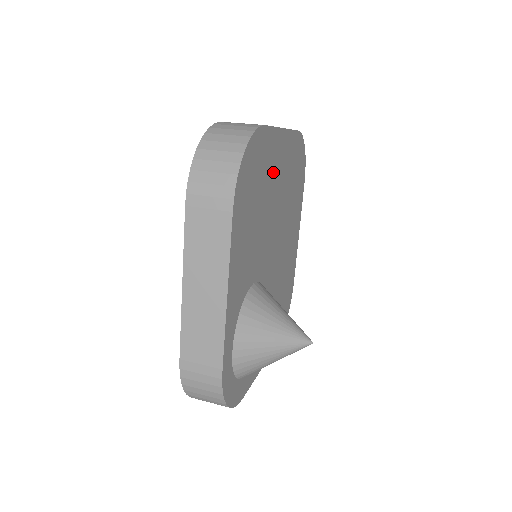
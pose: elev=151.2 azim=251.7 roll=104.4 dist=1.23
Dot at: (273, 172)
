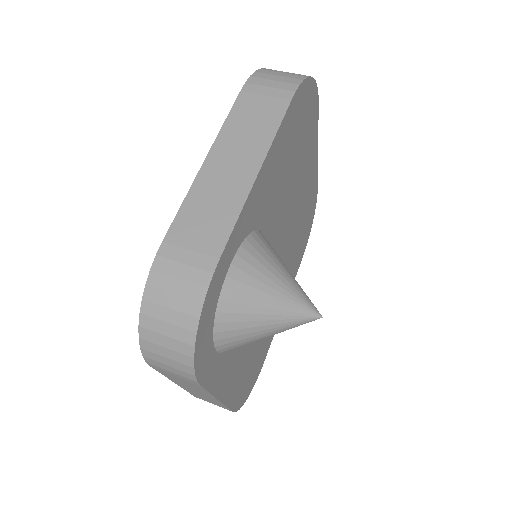
Dot at: (305, 167)
